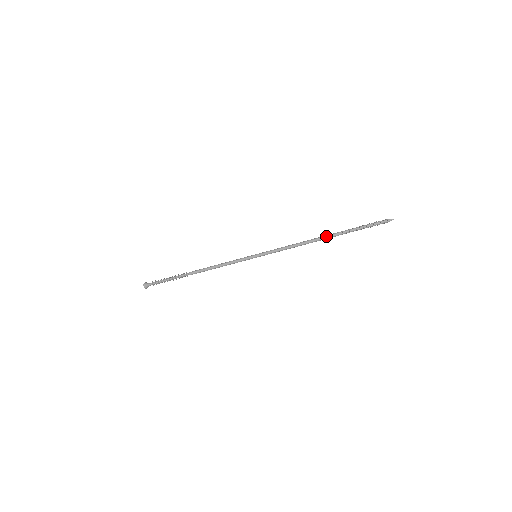
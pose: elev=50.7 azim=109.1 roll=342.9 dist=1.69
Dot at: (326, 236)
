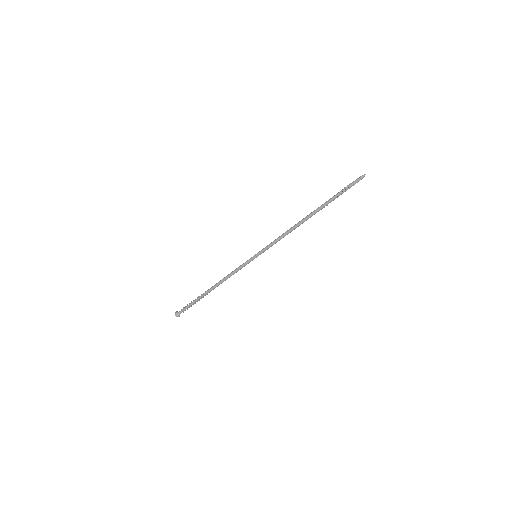
Dot at: (309, 215)
